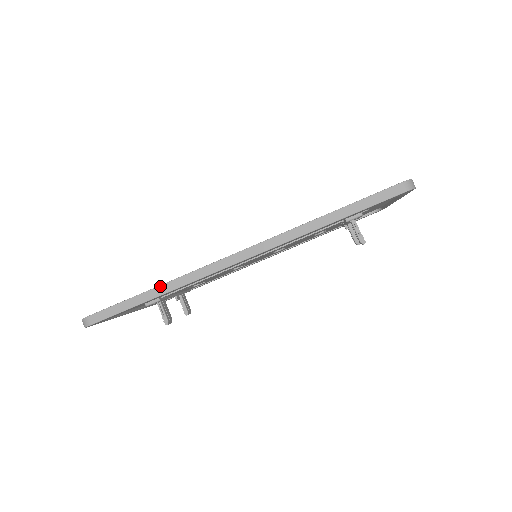
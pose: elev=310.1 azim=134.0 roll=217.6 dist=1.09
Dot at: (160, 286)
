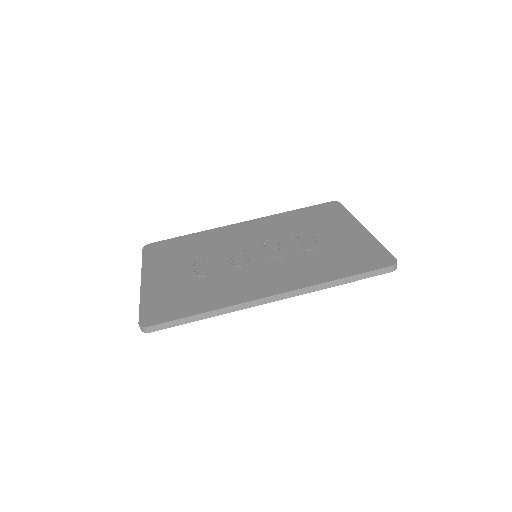
Dot at: (213, 311)
